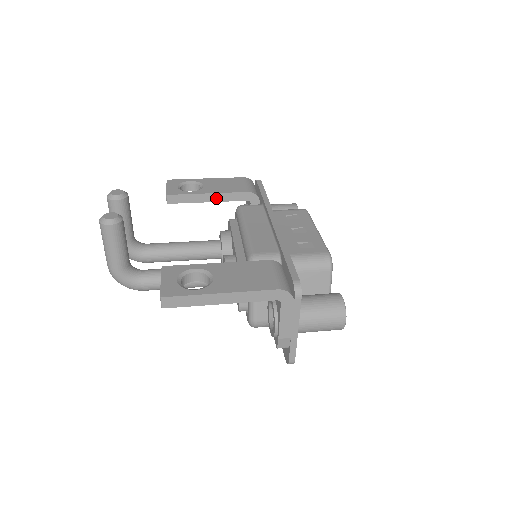
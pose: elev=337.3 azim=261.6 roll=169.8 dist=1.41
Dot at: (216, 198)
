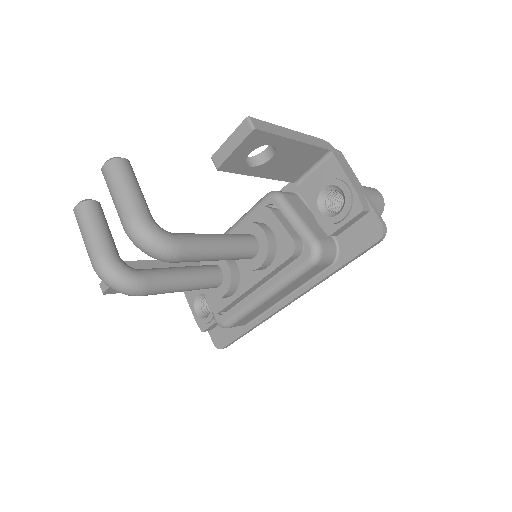
Dot at: (171, 265)
